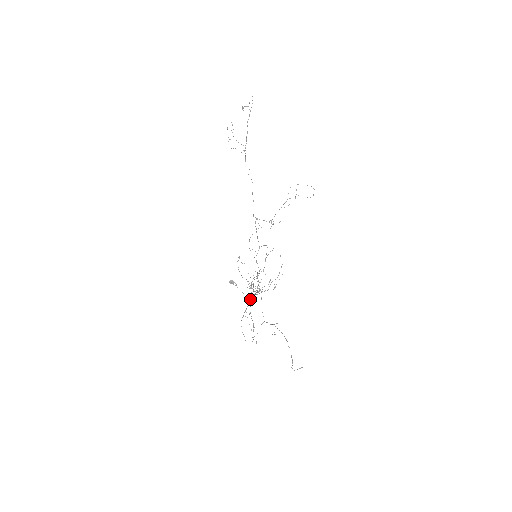
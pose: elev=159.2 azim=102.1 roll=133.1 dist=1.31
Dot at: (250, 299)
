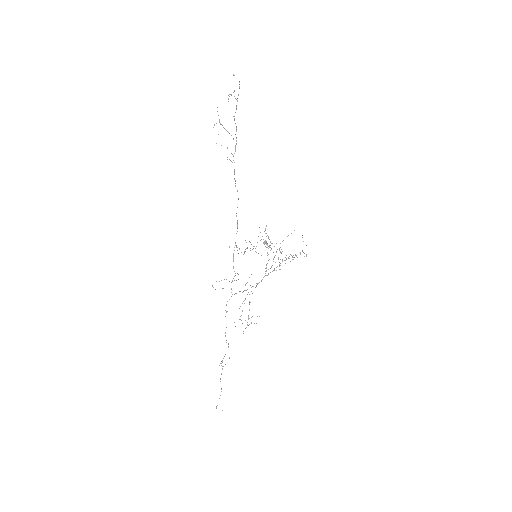
Dot at: occluded
